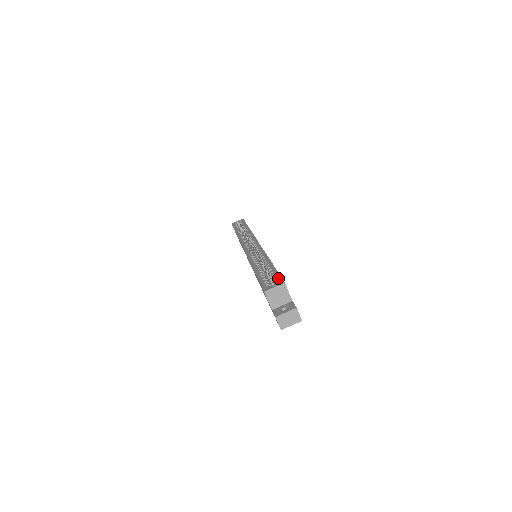
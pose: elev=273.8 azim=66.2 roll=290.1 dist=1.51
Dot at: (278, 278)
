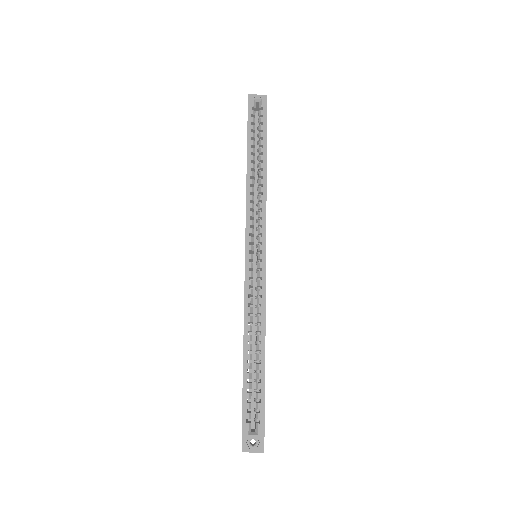
Dot at: (261, 418)
